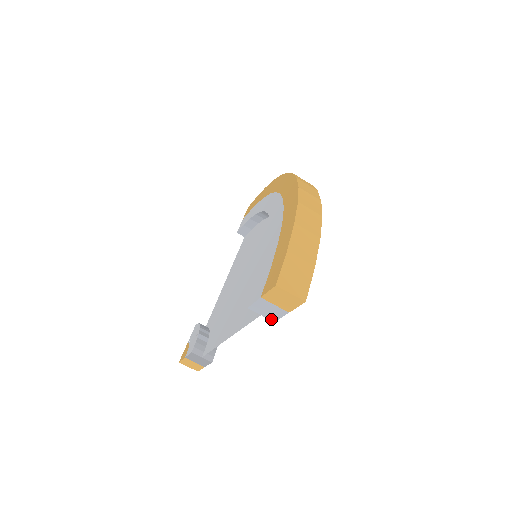
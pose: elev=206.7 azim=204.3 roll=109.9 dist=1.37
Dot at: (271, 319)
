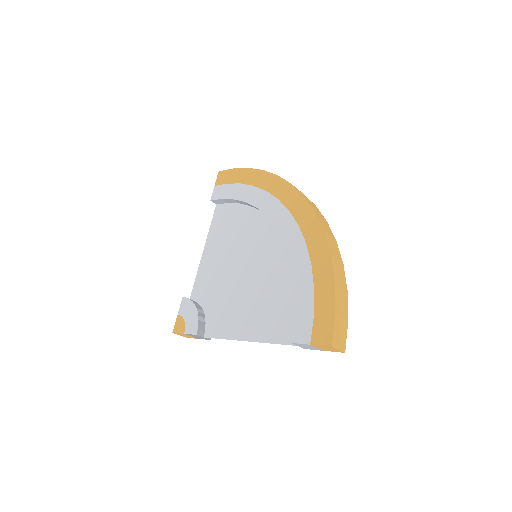
Dot at: (304, 348)
